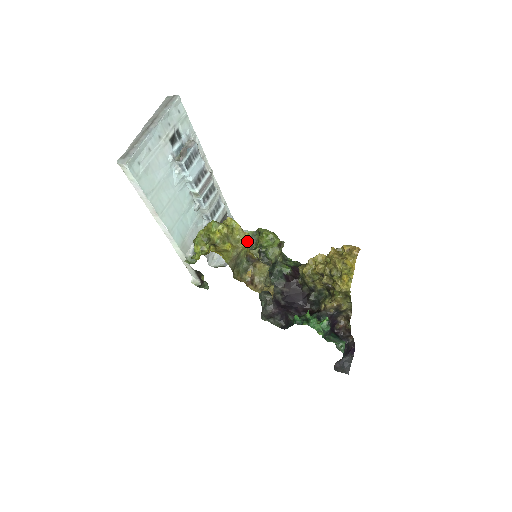
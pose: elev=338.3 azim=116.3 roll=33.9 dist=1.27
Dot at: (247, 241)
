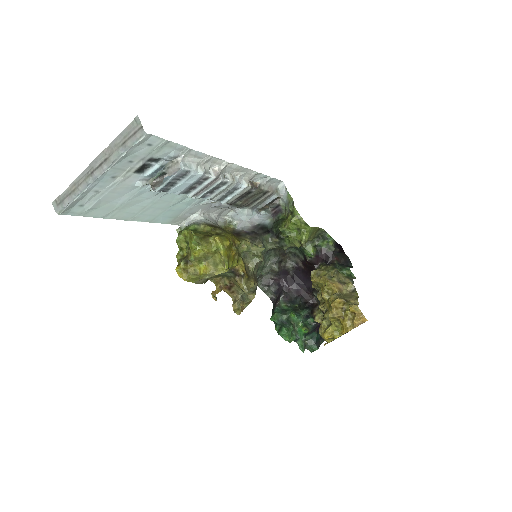
Dot at: (226, 270)
